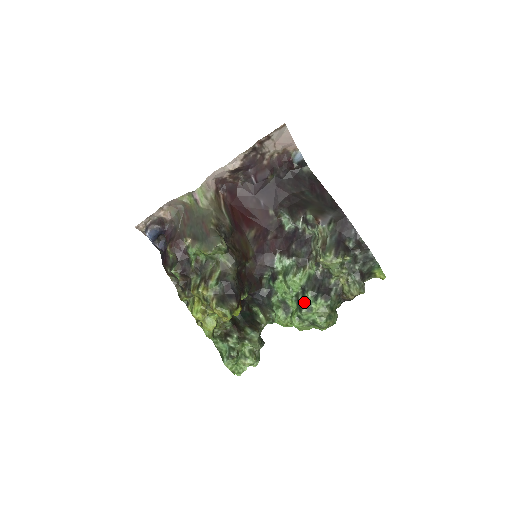
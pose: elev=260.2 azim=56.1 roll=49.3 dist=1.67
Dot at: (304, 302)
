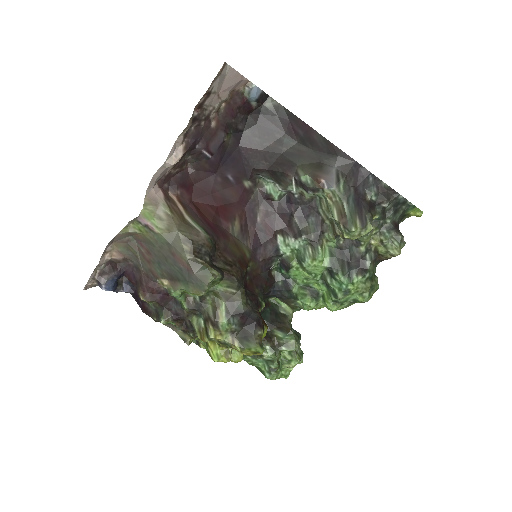
Dot at: (337, 286)
